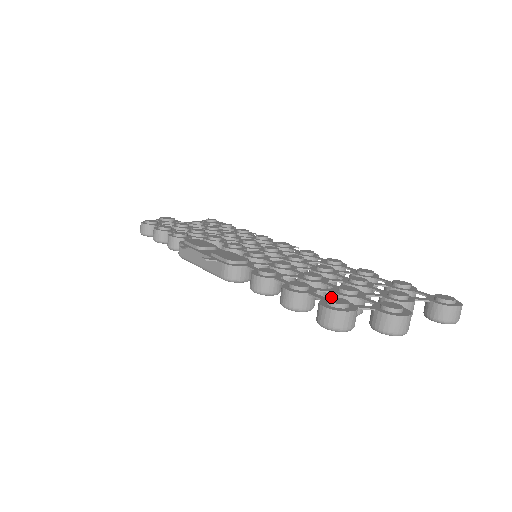
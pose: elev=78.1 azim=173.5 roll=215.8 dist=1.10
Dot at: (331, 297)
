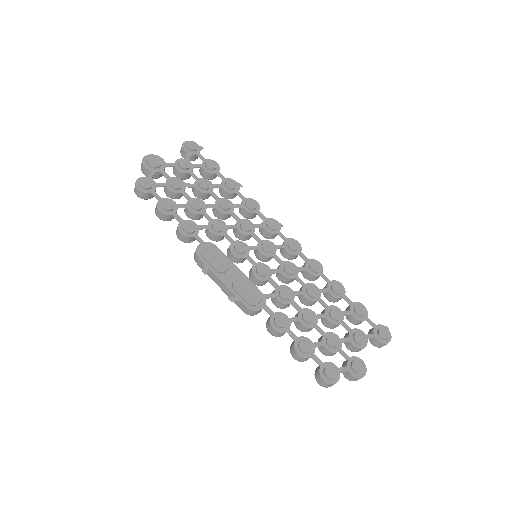
Dot at: (326, 367)
